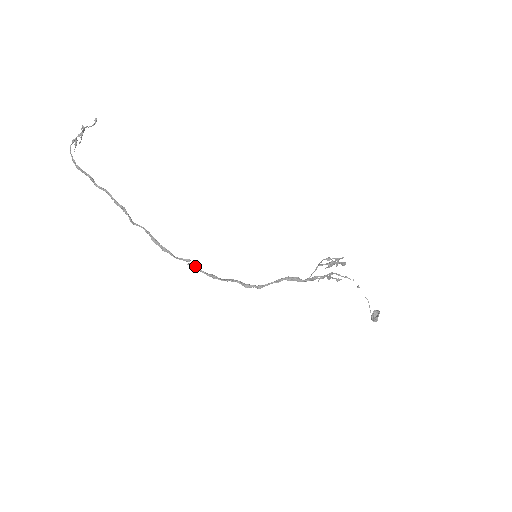
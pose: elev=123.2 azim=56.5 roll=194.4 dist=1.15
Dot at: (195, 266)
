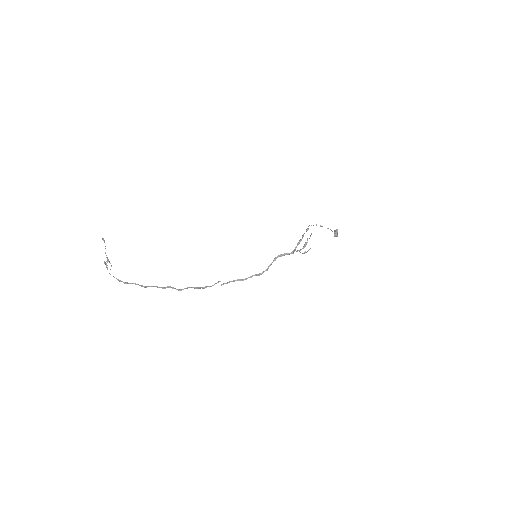
Dot at: (226, 283)
